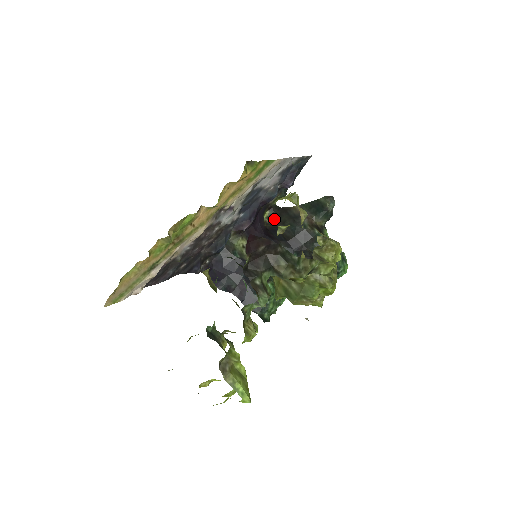
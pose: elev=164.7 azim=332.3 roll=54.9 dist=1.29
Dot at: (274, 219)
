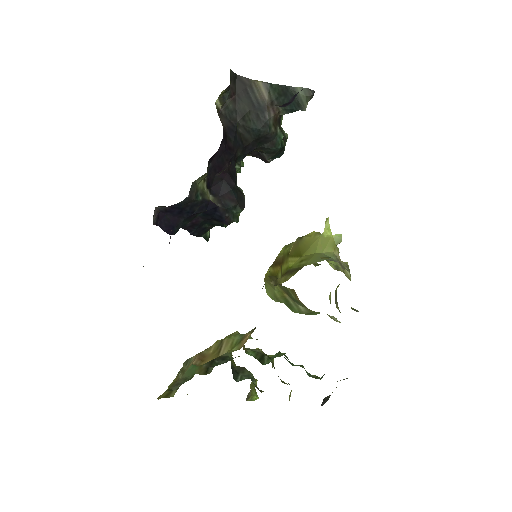
Dot at: (230, 104)
